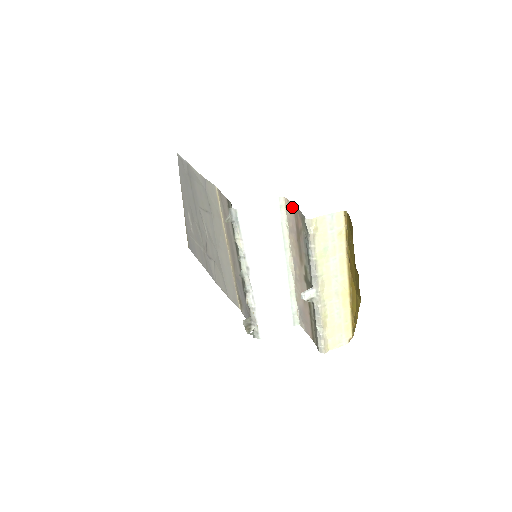
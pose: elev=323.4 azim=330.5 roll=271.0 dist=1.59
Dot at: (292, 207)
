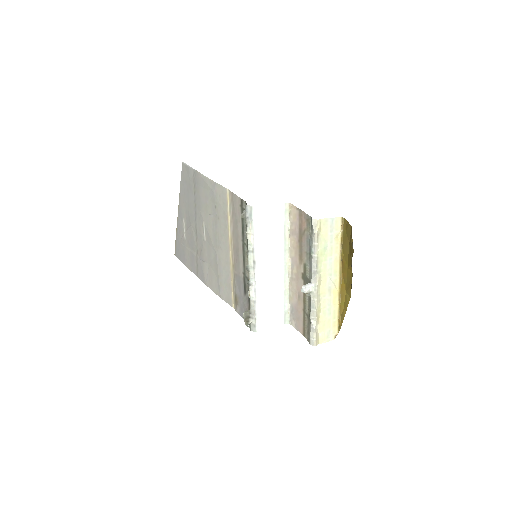
Dot at: (297, 211)
